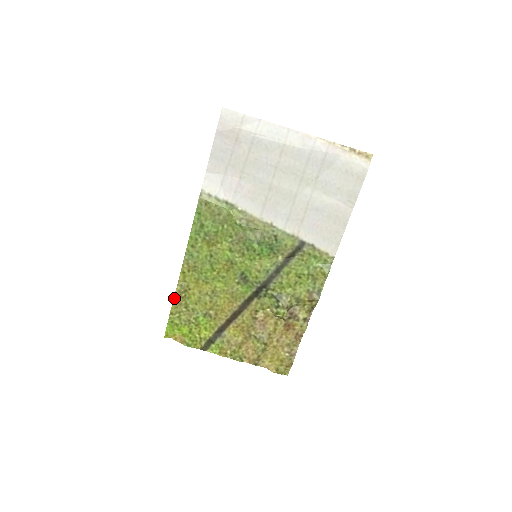
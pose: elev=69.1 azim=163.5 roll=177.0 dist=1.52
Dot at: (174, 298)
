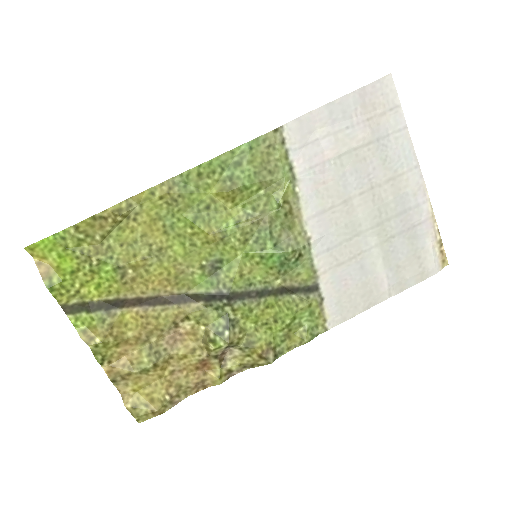
Dot at: (103, 211)
